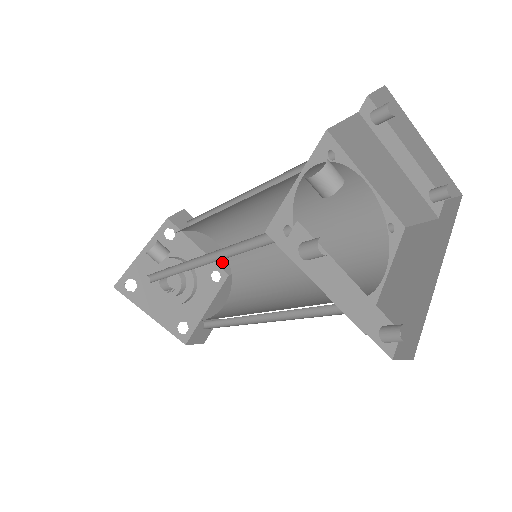
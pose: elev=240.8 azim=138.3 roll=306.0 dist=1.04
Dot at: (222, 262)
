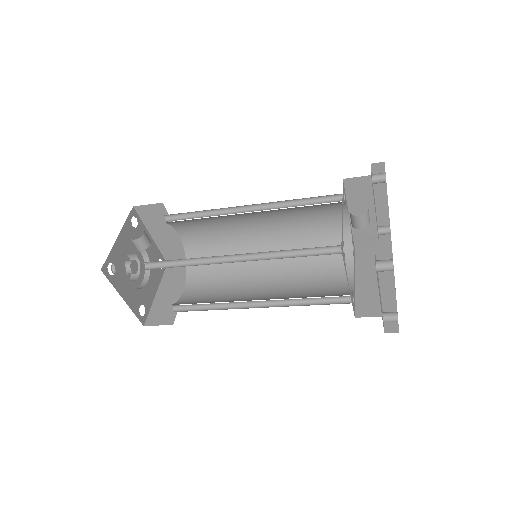
Dot at: (169, 252)
